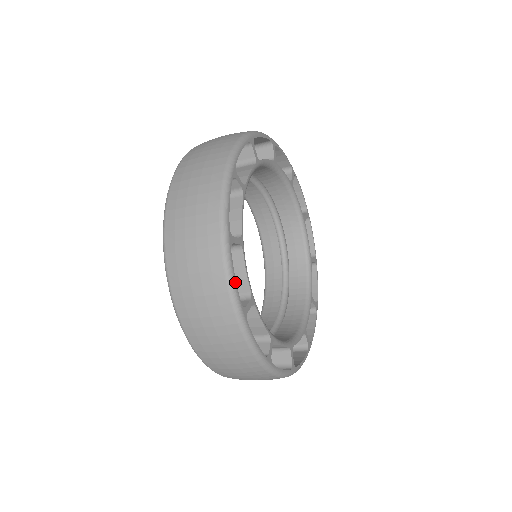
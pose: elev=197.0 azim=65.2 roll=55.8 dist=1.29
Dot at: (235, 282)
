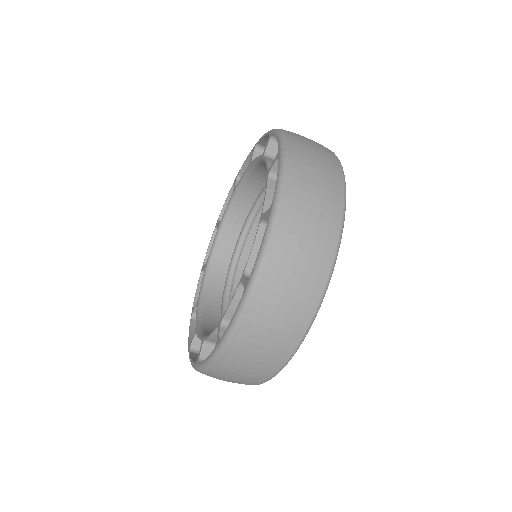
Dot at: occluded
